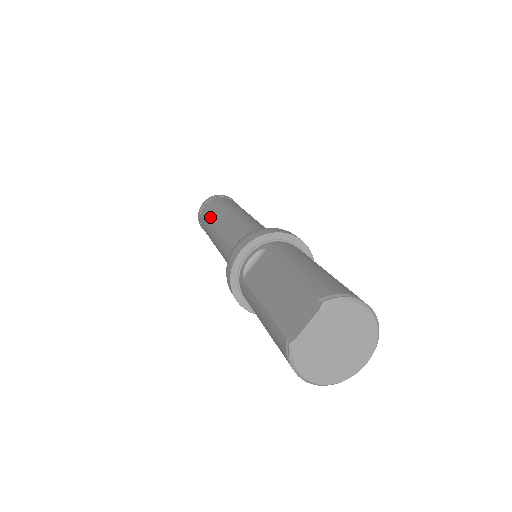
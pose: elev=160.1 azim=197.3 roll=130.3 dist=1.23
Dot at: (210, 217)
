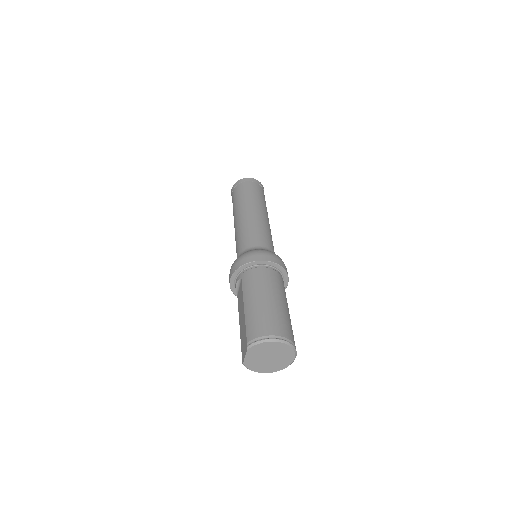
Dot at: (233, 212)
